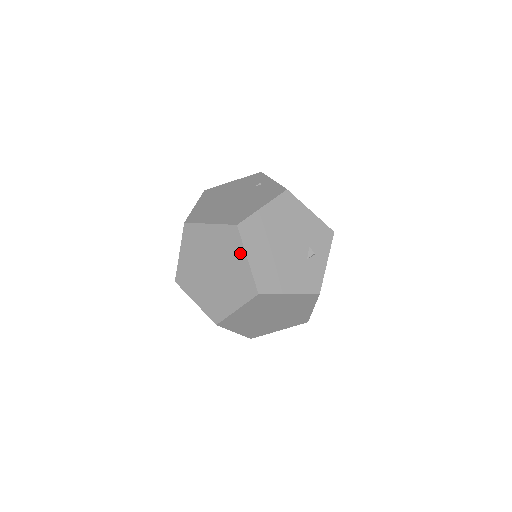
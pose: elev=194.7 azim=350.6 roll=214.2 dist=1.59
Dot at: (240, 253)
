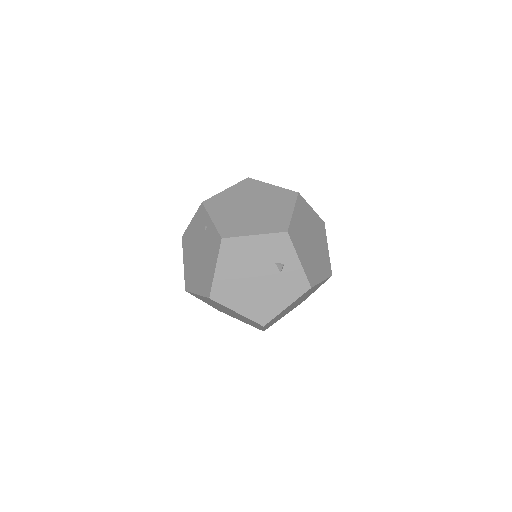
Dot at: (229, 309)
